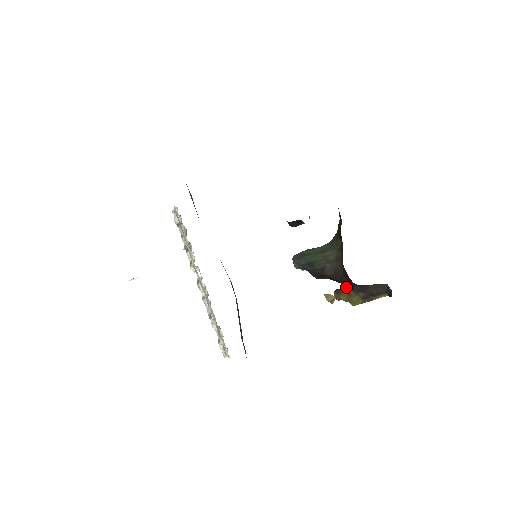
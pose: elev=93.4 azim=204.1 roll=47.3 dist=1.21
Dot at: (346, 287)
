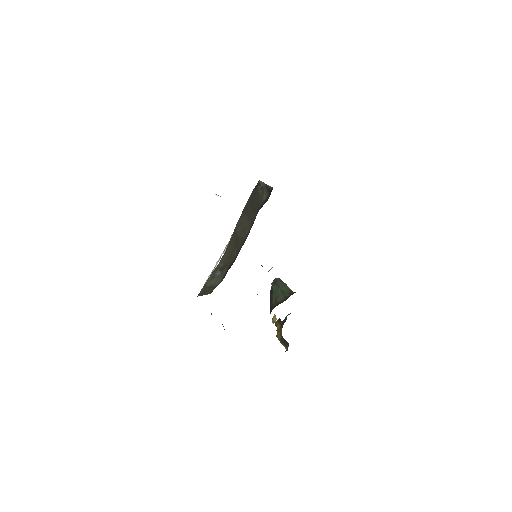
Dot at: (283, 323)
